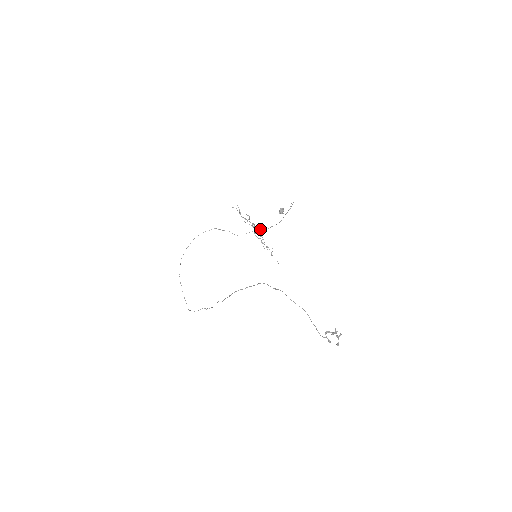
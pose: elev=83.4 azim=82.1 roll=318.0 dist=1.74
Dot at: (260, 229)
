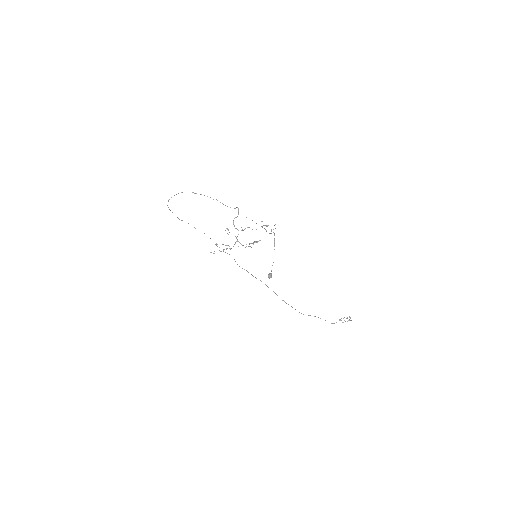
Dot at: occluded
